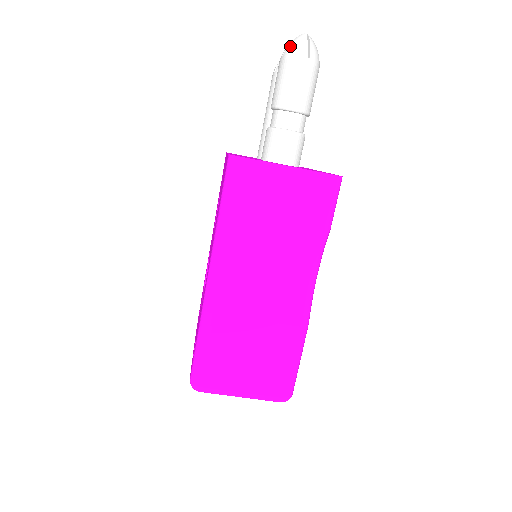
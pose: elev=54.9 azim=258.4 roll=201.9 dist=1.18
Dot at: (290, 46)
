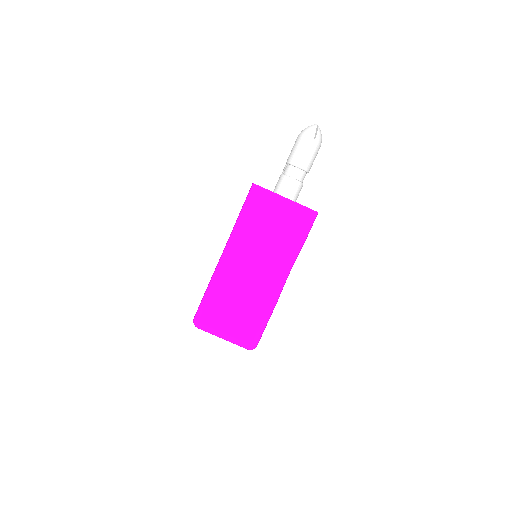
Dot at: (305, 130)
